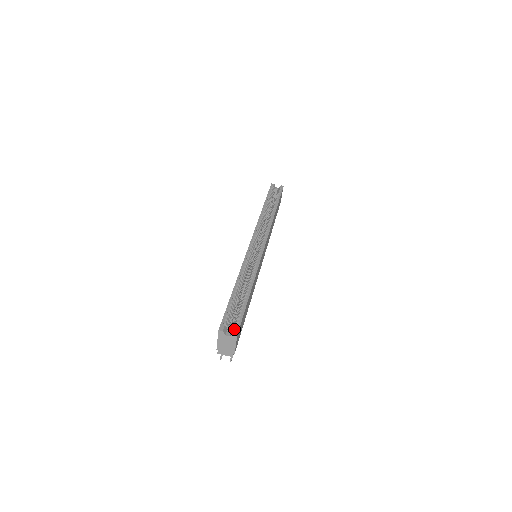
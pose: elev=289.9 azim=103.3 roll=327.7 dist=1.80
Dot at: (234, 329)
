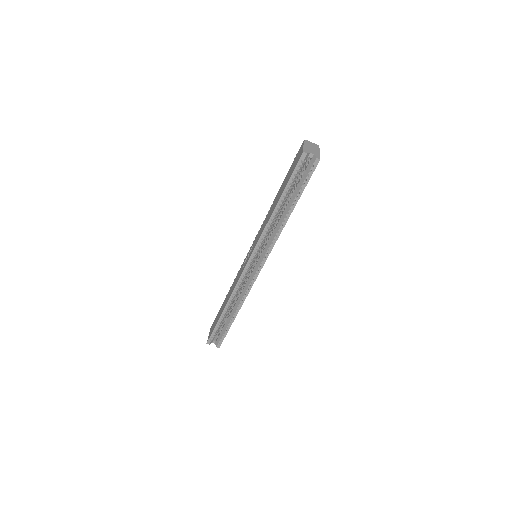
Dot at: (217, 345)
